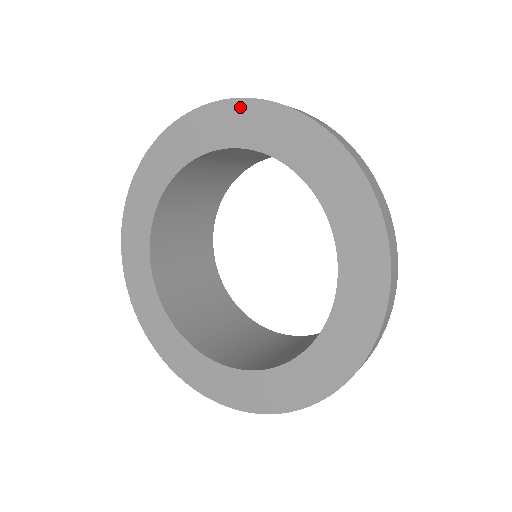
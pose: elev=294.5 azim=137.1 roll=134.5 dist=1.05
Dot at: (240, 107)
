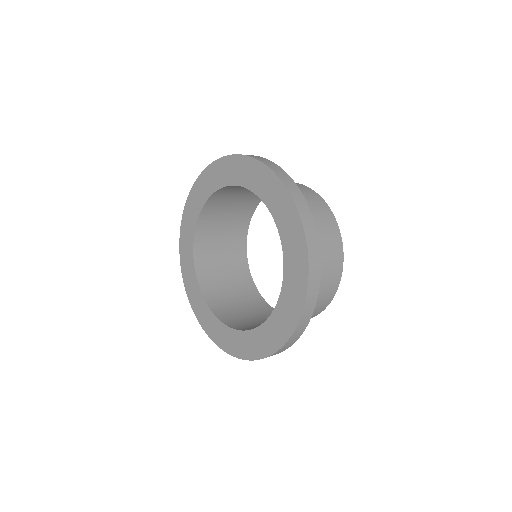
Dot at: (220, 164)
